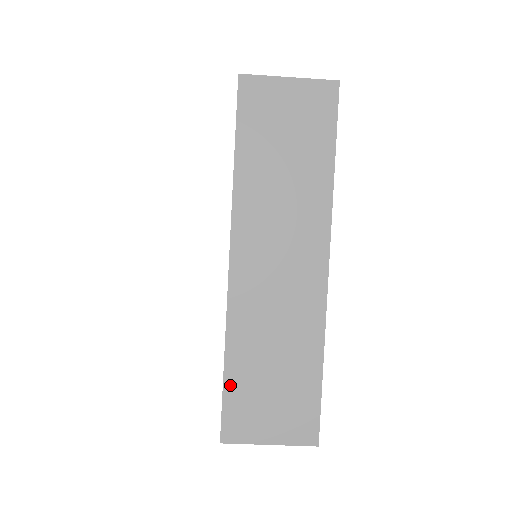
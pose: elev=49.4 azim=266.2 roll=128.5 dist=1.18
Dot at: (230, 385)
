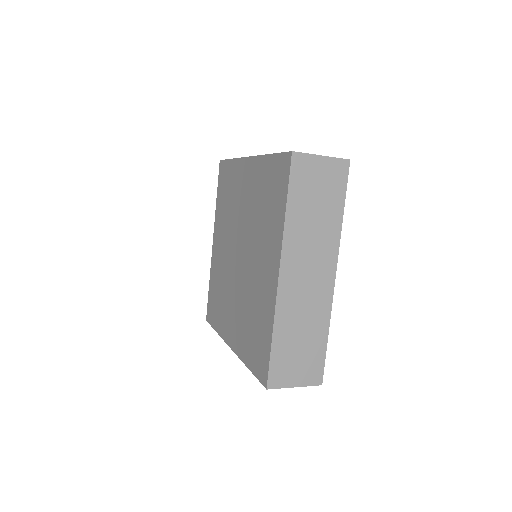
Dot at: (275, 353)
